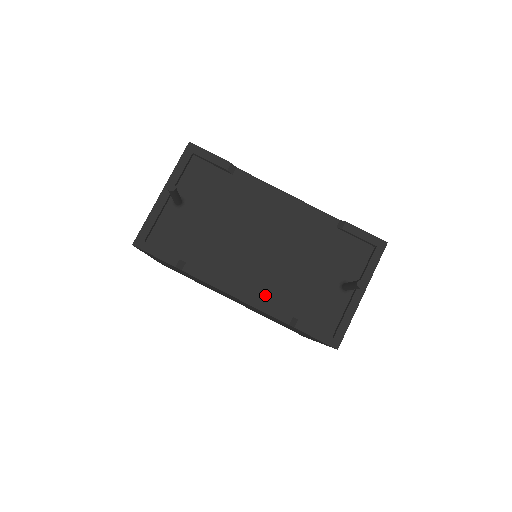
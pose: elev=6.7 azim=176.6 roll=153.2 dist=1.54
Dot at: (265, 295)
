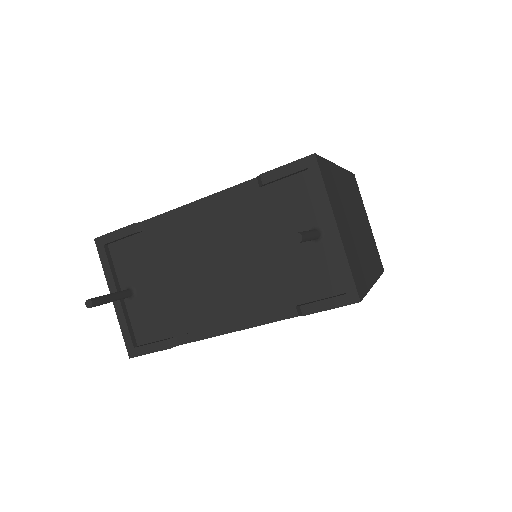
Dot at: (256, 307)
